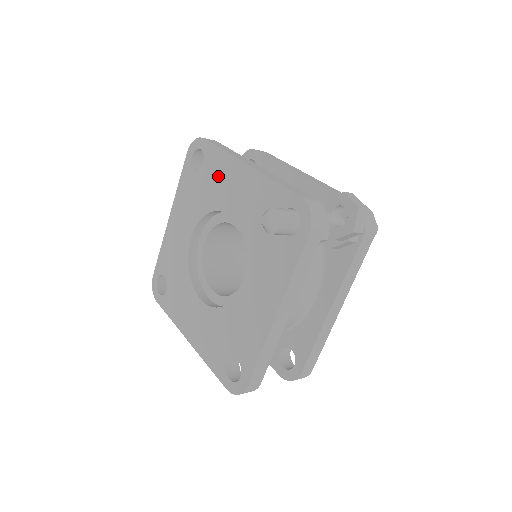
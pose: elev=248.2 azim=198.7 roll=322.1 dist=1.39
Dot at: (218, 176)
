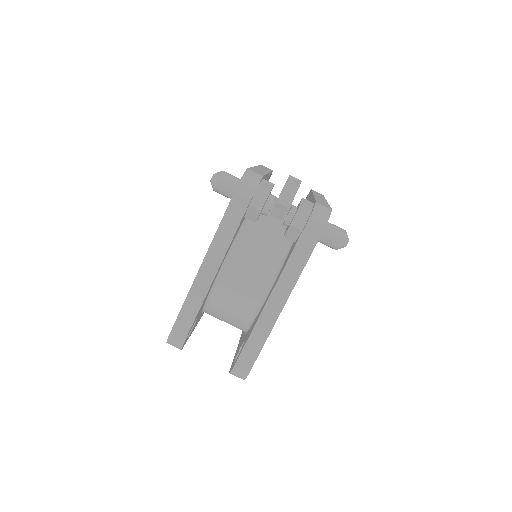
Dot at: occluded
